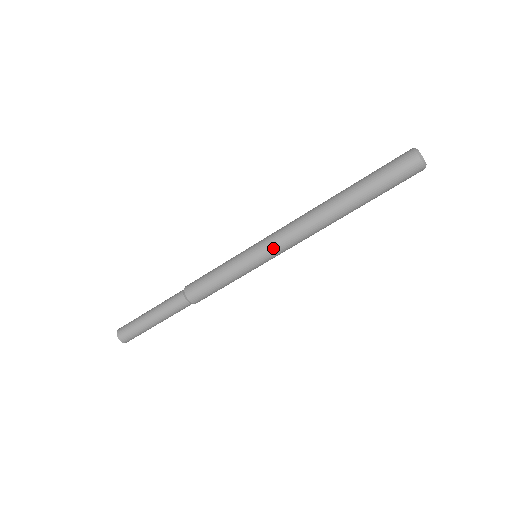
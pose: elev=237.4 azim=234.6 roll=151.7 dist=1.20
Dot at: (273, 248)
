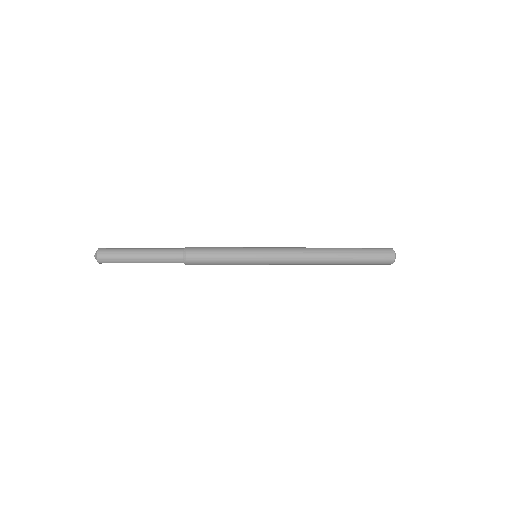
Dot at: (275, 259)
